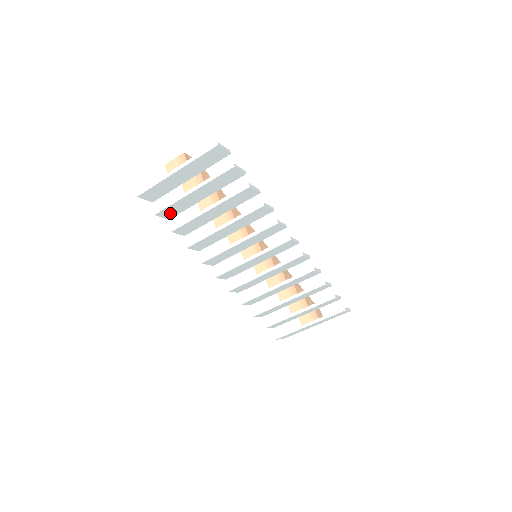
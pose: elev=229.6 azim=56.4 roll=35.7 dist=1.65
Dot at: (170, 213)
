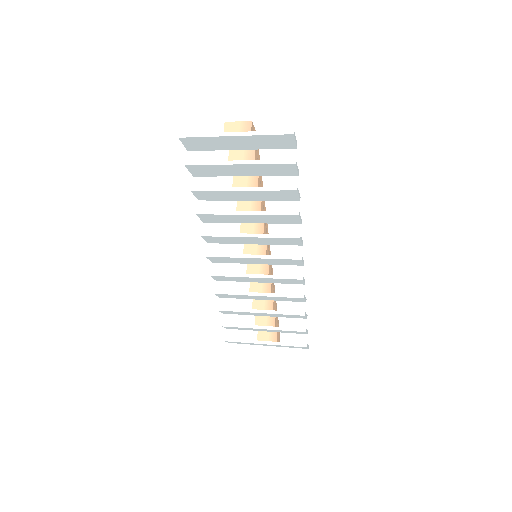
Dot at: (200, 171)
